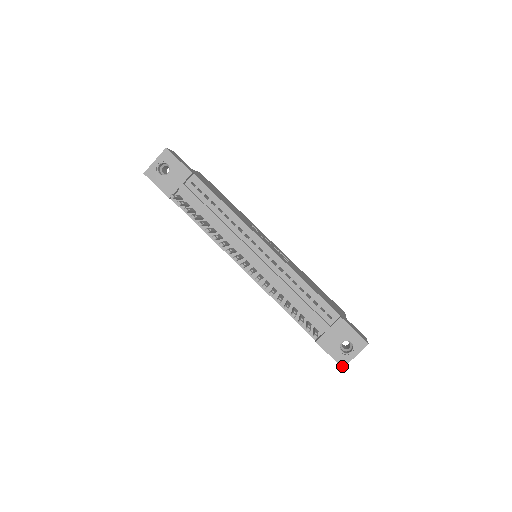
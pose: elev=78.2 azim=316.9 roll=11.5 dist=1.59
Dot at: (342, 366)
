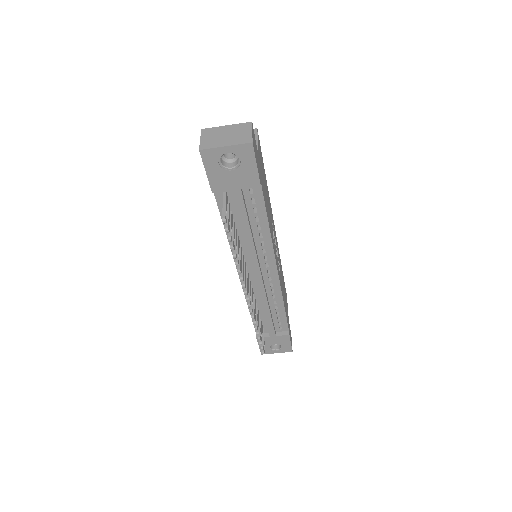
Dot at: occluded
